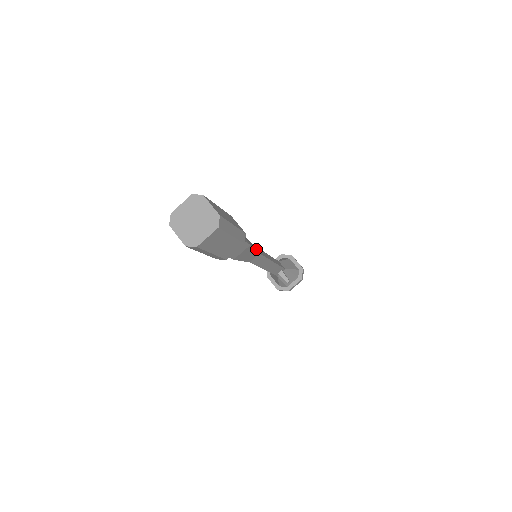
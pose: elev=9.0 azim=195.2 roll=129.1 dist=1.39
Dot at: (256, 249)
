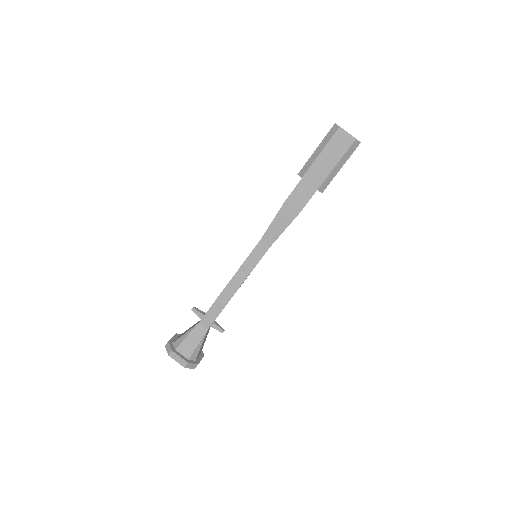
Dot at: occluded
